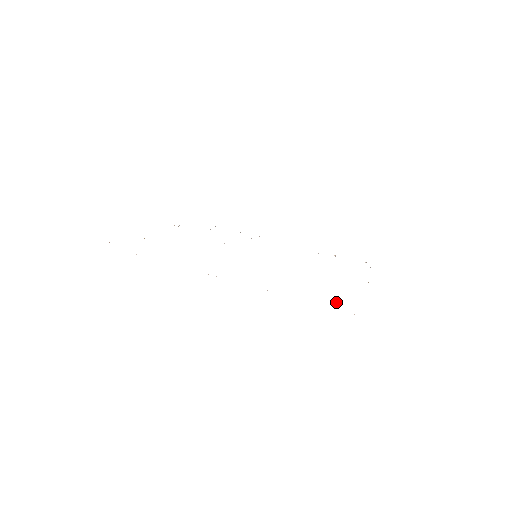
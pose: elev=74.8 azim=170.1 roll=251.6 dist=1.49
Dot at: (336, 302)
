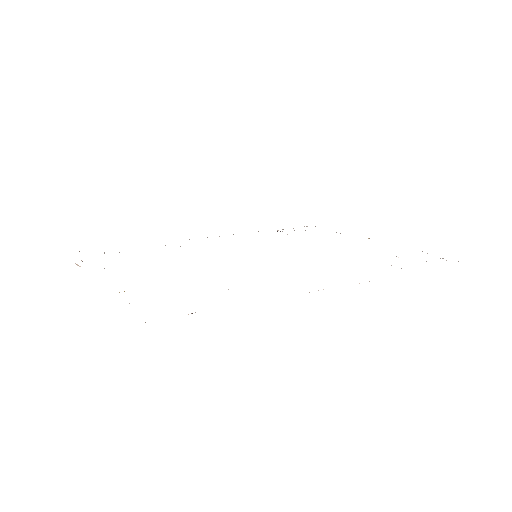
Dot at: (426, 261)
